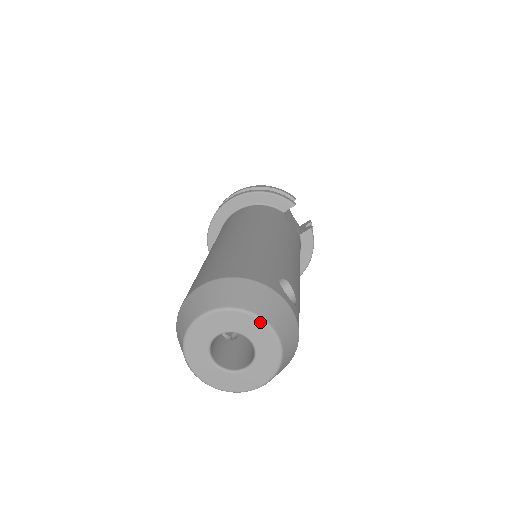
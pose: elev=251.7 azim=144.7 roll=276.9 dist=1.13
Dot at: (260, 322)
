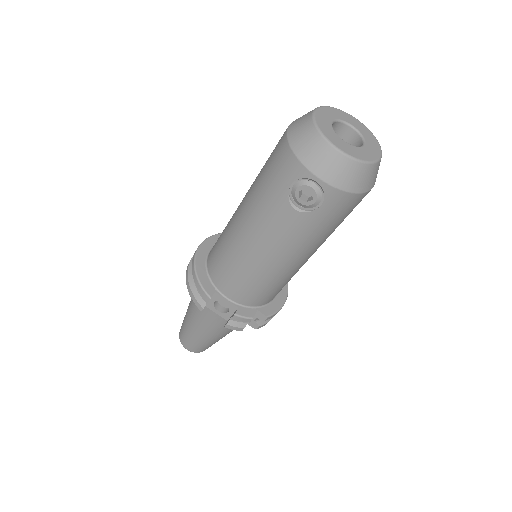
Dot at: (347, 114)
